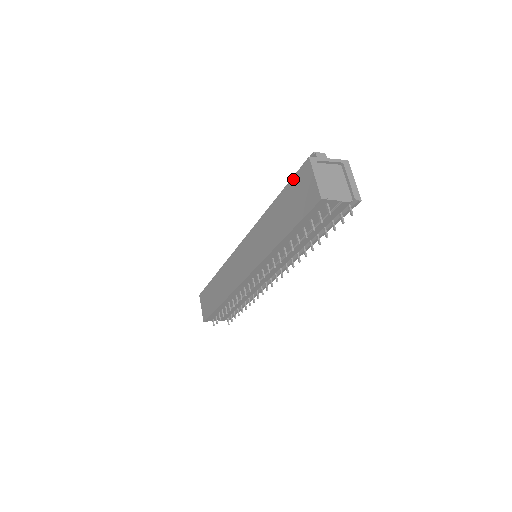
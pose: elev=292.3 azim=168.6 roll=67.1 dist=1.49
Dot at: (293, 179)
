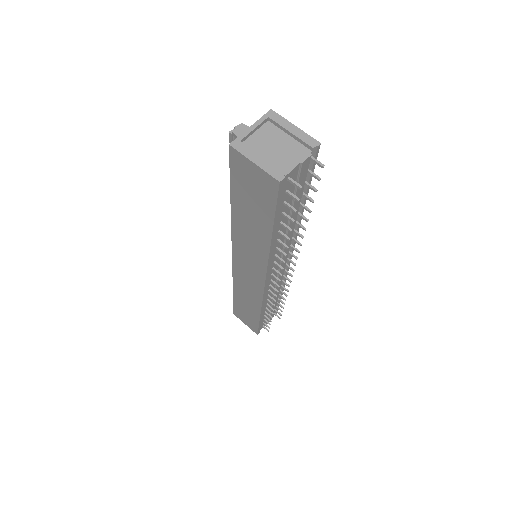
Dot at: (232, 176)
